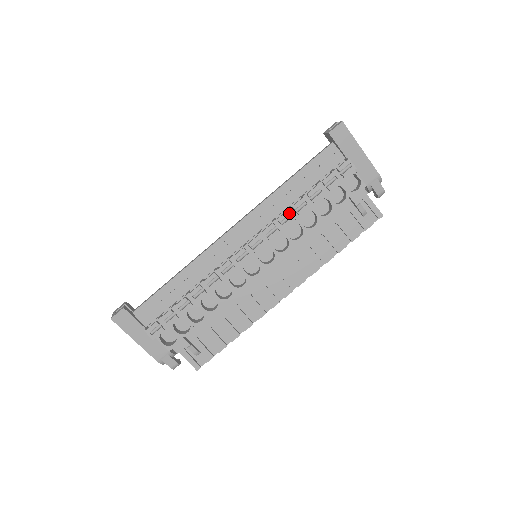
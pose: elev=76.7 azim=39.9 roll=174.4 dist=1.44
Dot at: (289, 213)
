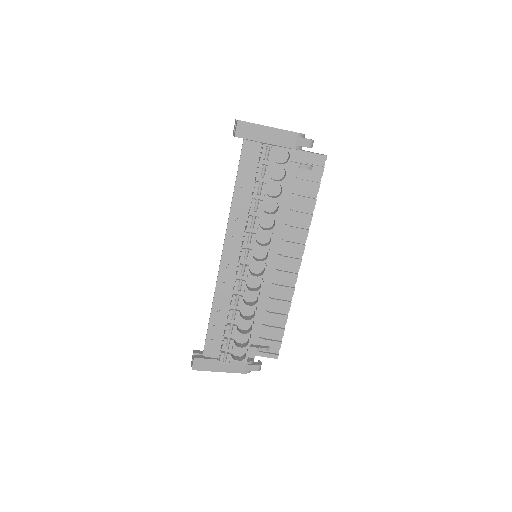
Dot at: (251, 217)
